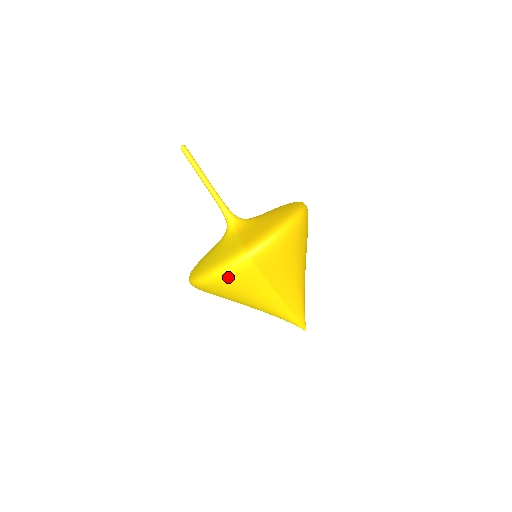
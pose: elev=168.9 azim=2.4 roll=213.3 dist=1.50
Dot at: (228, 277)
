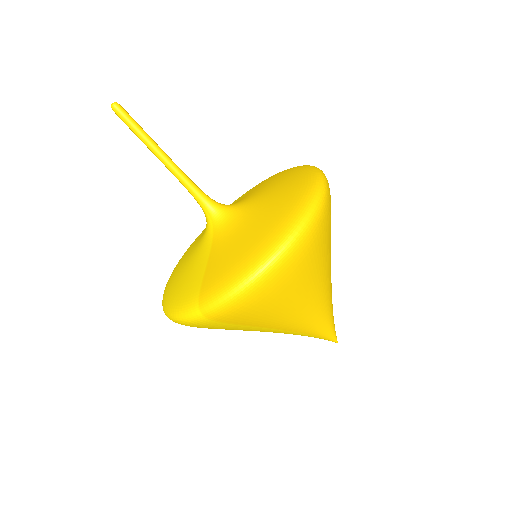
Dot at: (187, 325)
